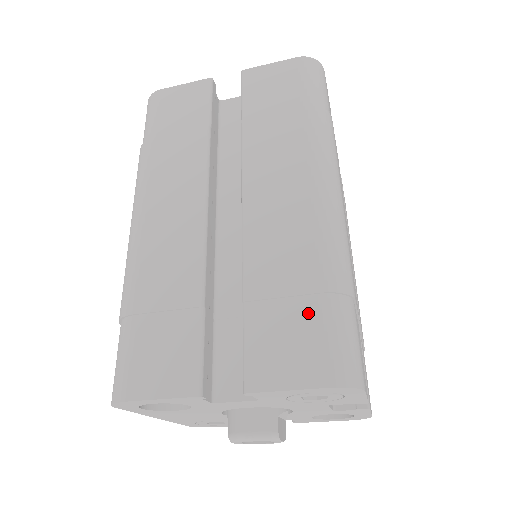
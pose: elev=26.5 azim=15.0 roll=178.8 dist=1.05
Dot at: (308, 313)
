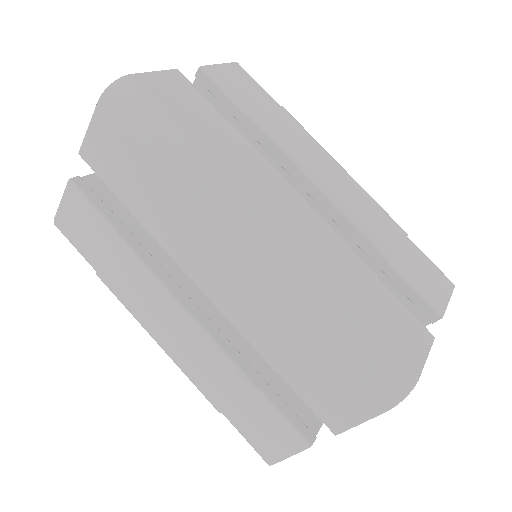
Dot at: (327, 362)
